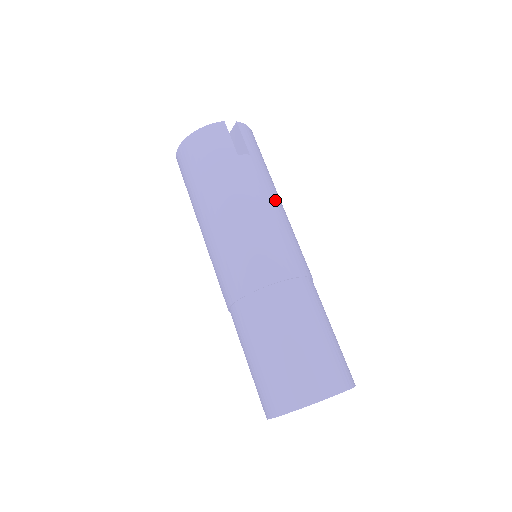
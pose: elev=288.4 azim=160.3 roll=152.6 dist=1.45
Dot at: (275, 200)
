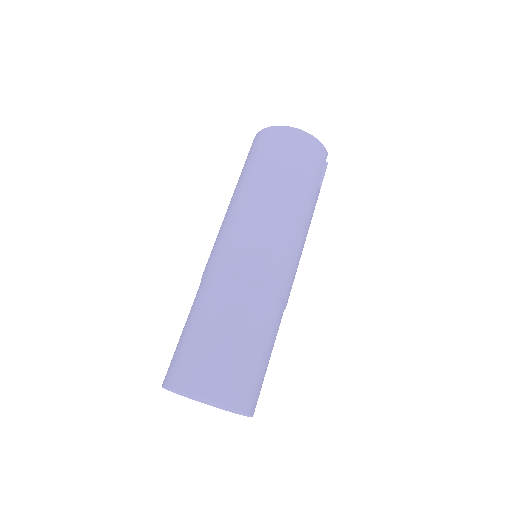
Dot at: occluded
